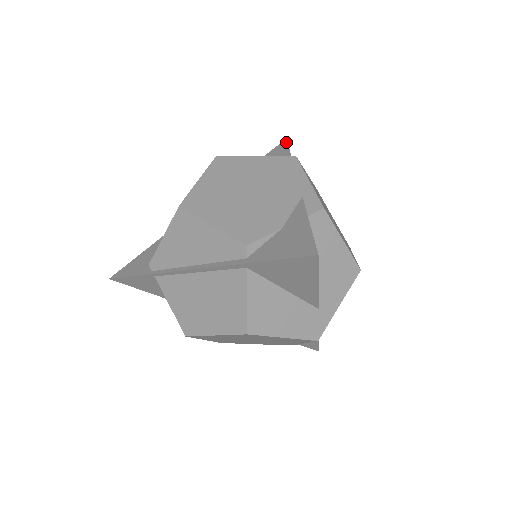
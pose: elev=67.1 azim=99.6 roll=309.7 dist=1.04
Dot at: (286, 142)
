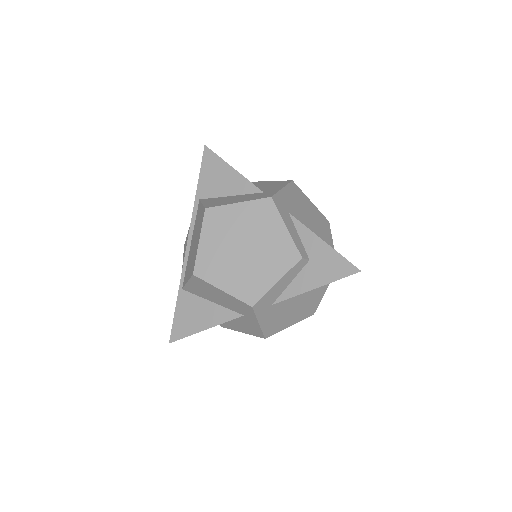
Dot at: occluded
